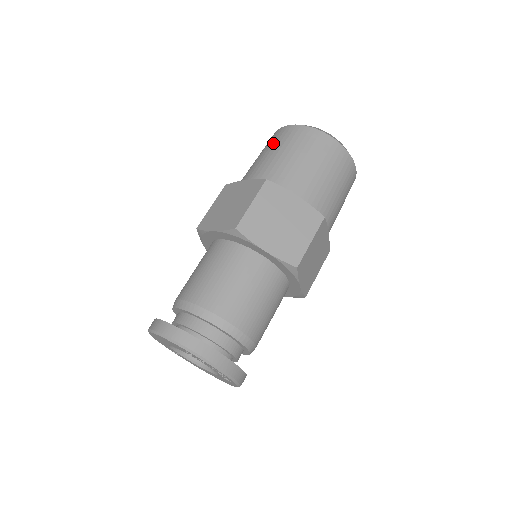
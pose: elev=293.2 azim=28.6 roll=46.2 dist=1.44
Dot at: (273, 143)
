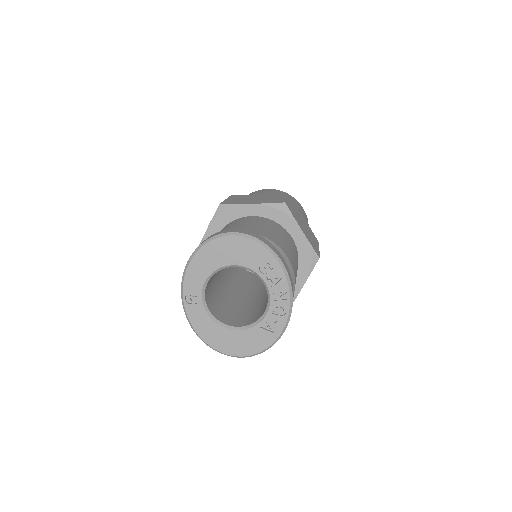
Dot at: (264, 191)
